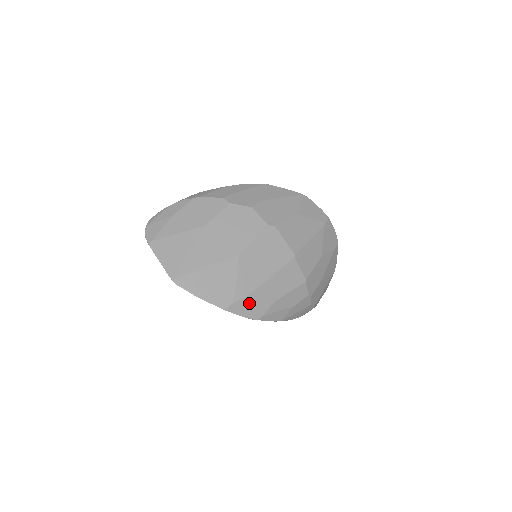
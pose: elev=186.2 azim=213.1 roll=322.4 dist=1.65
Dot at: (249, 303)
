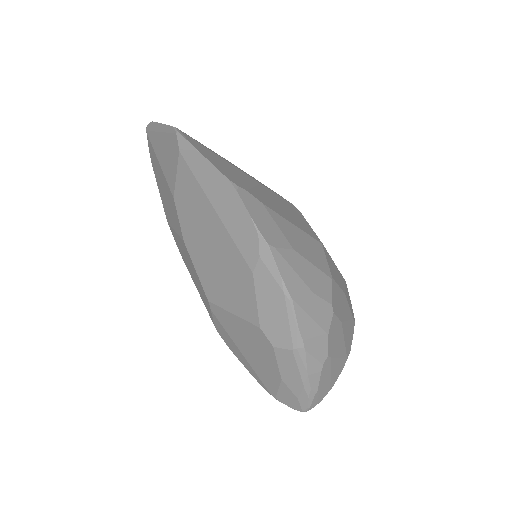
Dot at: (264, 214)
